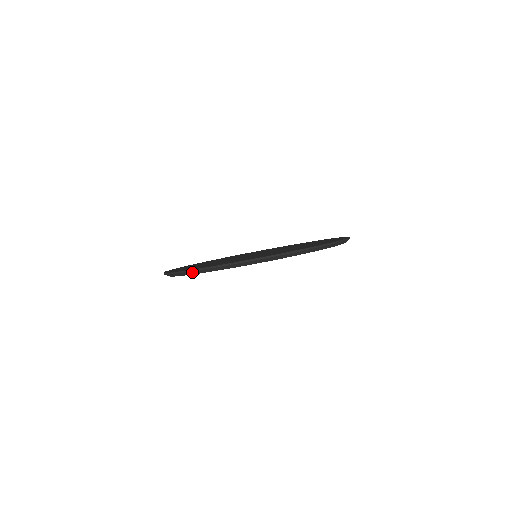
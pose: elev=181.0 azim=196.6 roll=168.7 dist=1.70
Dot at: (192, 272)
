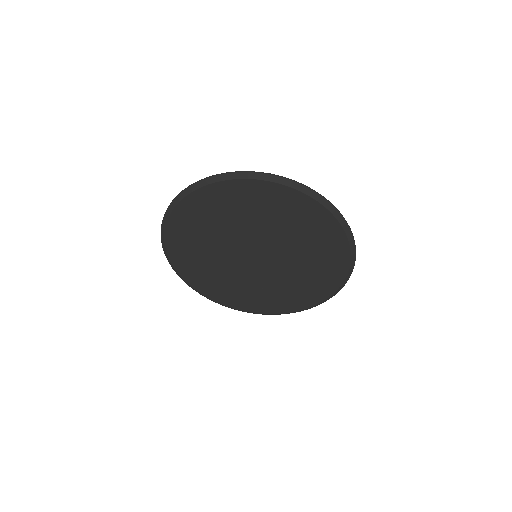
Dot at: (170, 208)
